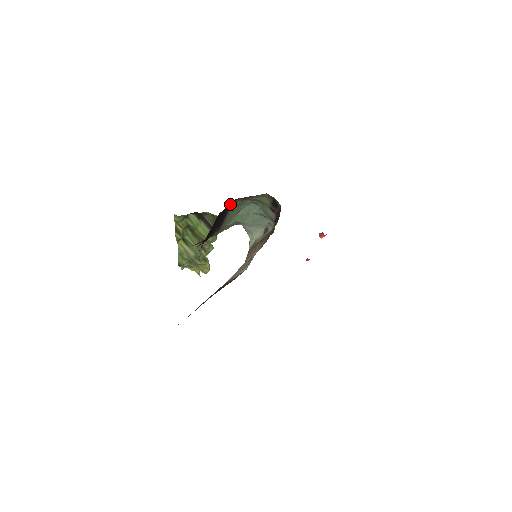
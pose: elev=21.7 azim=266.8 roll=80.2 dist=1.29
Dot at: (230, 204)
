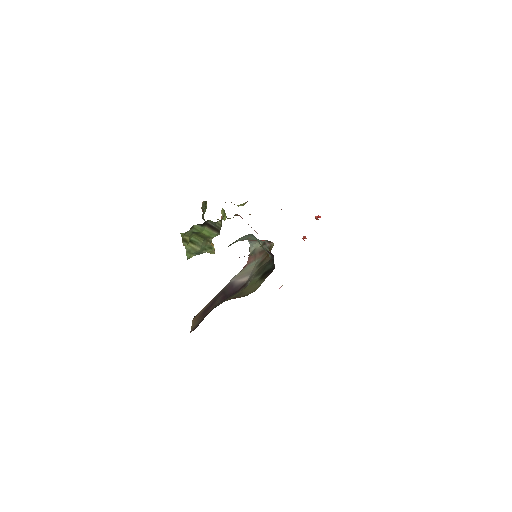
Dot at: occluded
